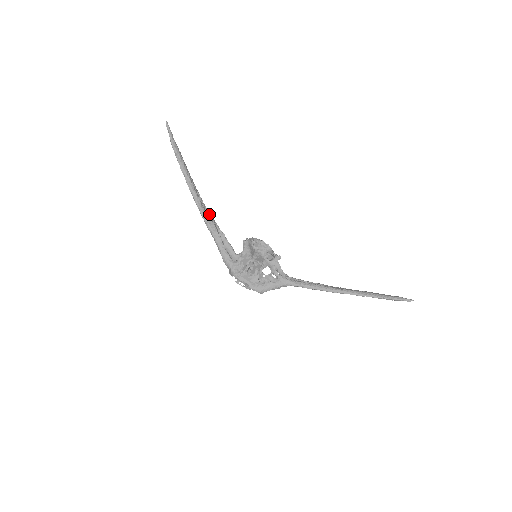
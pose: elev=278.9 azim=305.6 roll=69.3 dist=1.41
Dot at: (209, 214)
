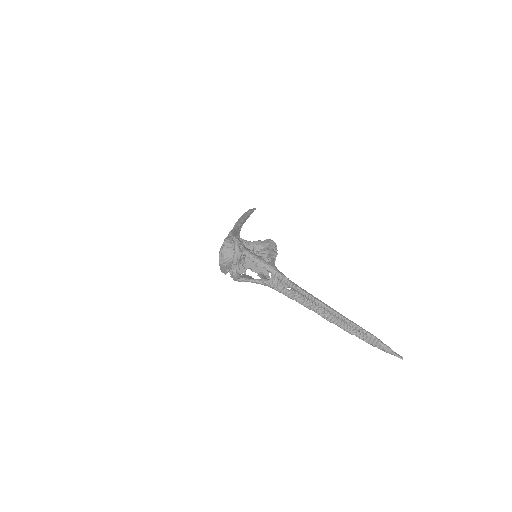
Dot at: occluded
